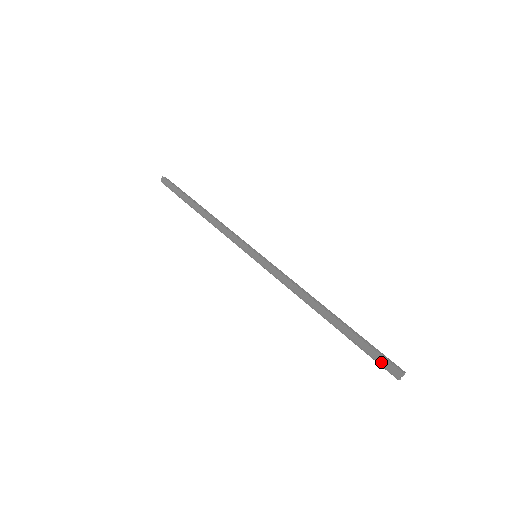
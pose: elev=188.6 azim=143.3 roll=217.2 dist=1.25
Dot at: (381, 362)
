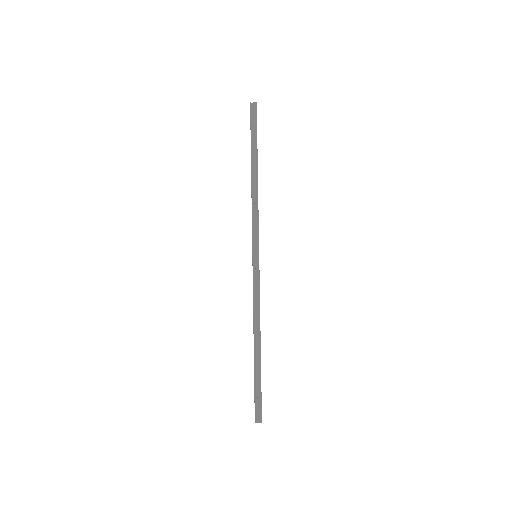
Dot at: occluded
